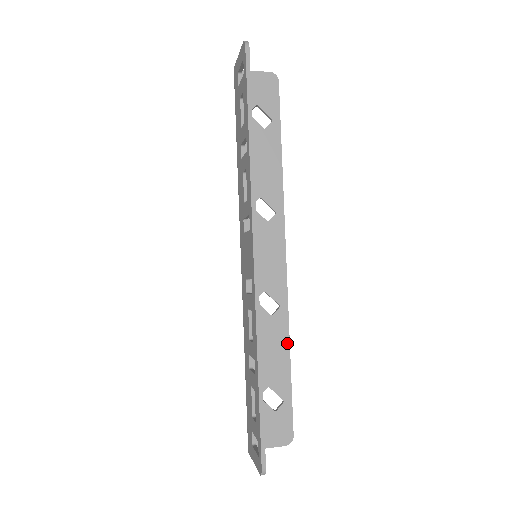
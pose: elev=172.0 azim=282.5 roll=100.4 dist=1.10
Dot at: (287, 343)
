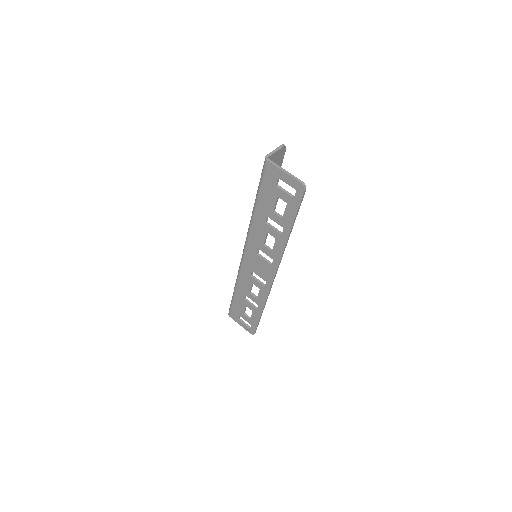
Dot at: occluded
